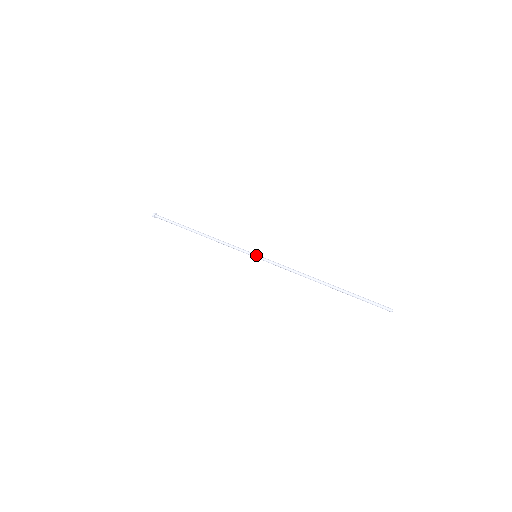
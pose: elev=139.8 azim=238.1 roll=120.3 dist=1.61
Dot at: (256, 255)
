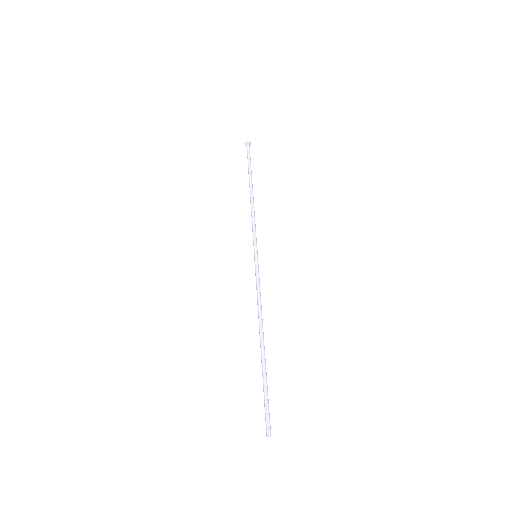
Dot at: (257, 255)
